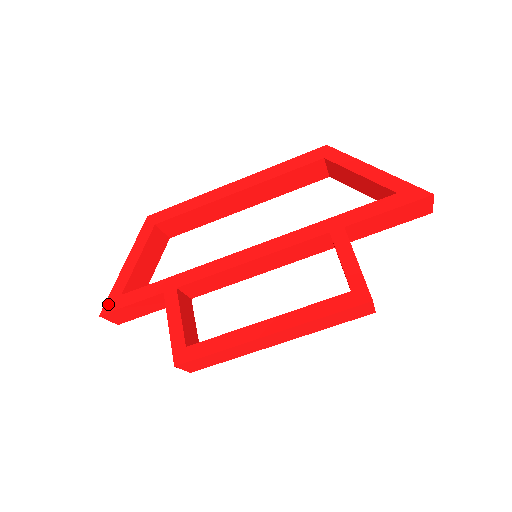
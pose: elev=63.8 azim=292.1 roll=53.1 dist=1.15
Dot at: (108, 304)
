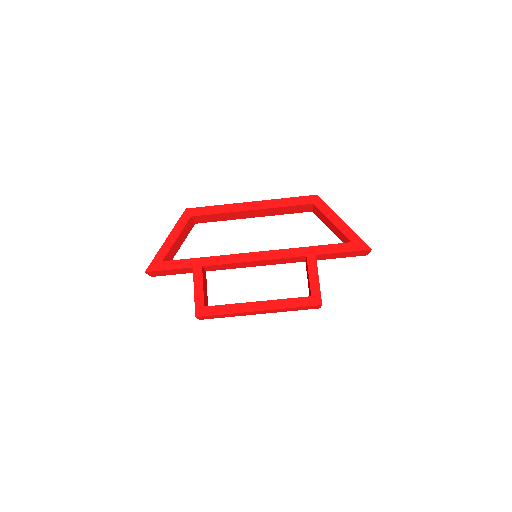
Dot at: (152, 265)
